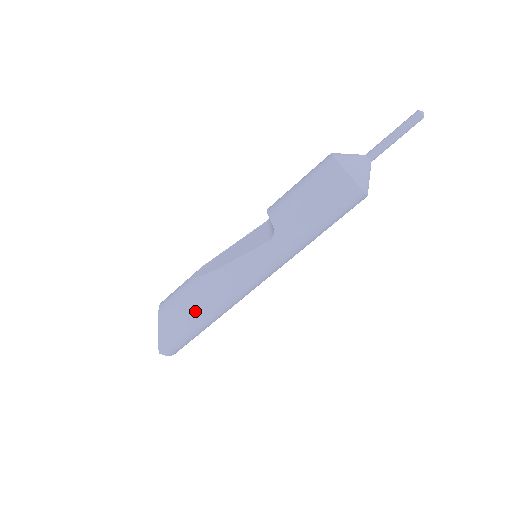
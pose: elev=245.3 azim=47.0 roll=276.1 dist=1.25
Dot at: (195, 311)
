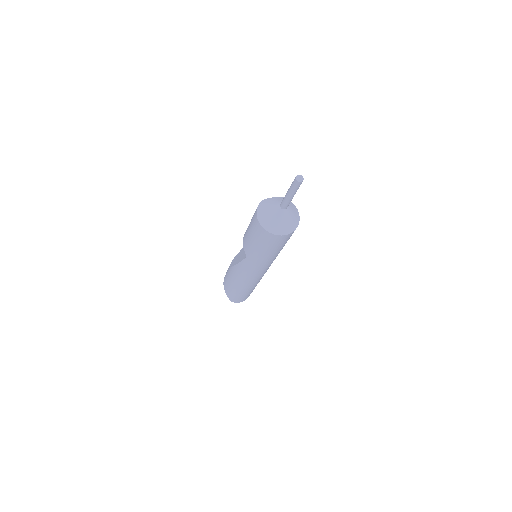
Dot at: (234, 286)
